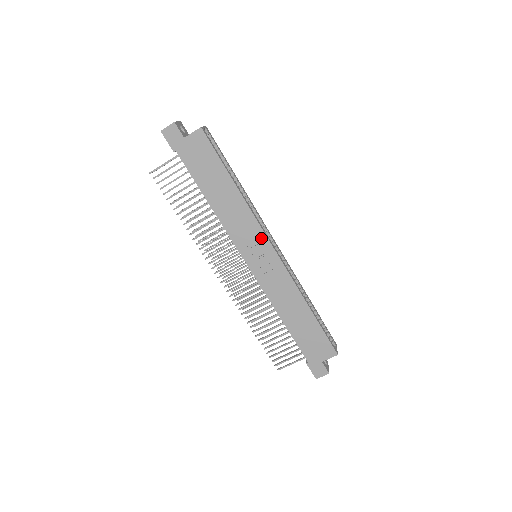
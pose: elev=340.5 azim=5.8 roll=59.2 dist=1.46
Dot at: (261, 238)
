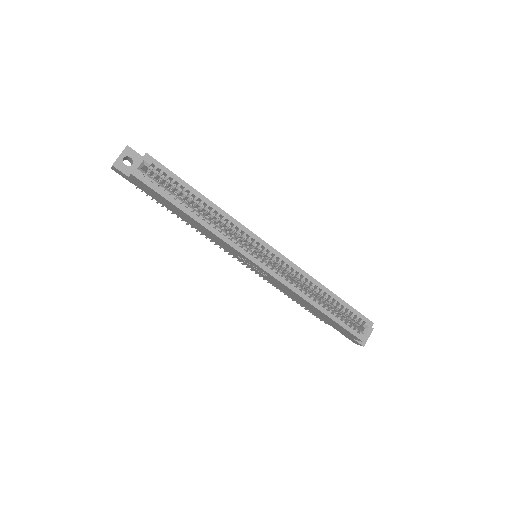
Dot at: (242, 256)
